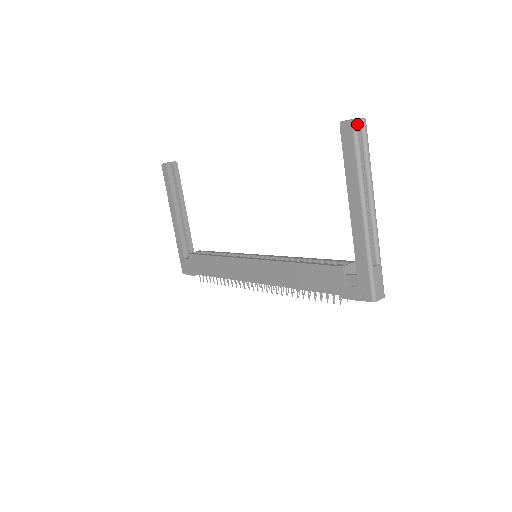
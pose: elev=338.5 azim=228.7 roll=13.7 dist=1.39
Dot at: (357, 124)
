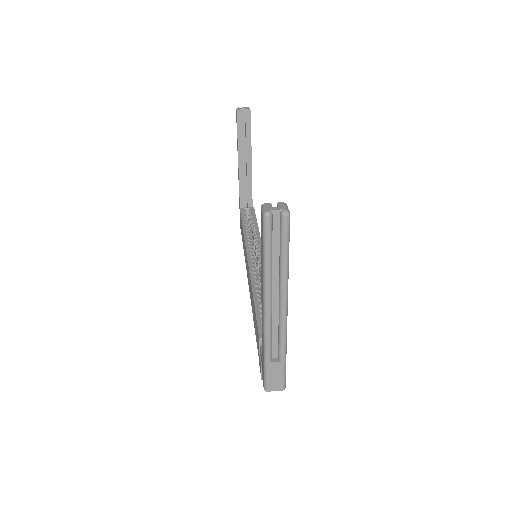
Dot at: (268, 219)
